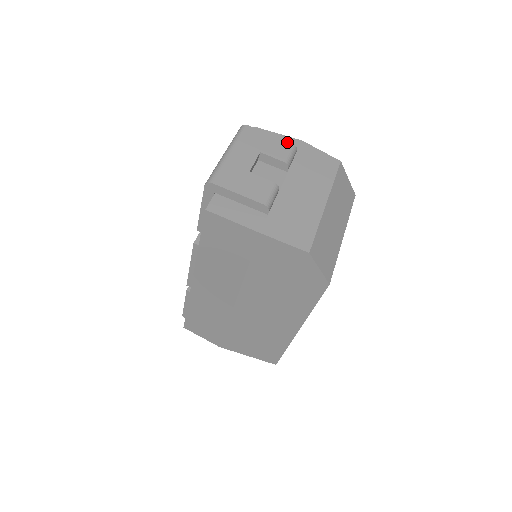
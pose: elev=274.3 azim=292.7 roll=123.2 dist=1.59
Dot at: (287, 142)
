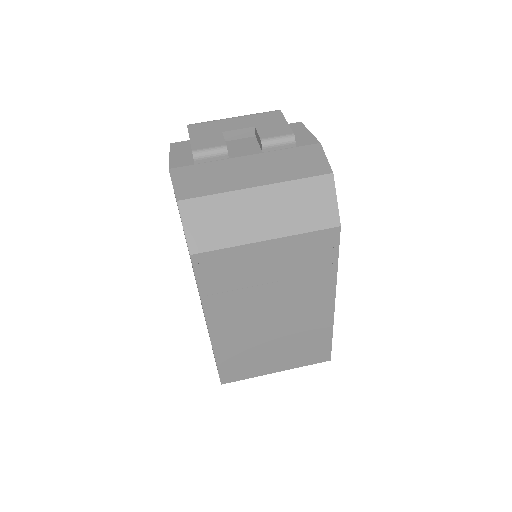
Dot at: (290, 131)
